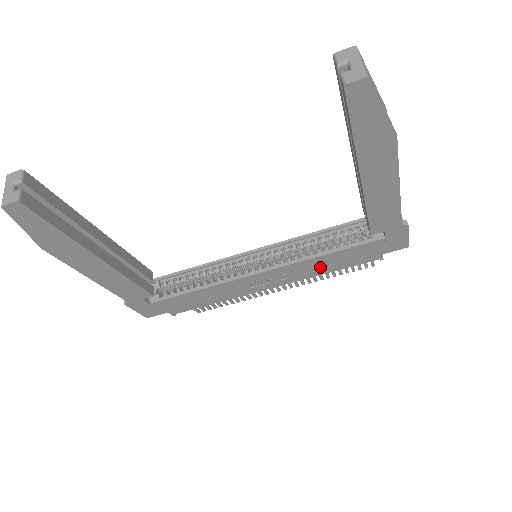
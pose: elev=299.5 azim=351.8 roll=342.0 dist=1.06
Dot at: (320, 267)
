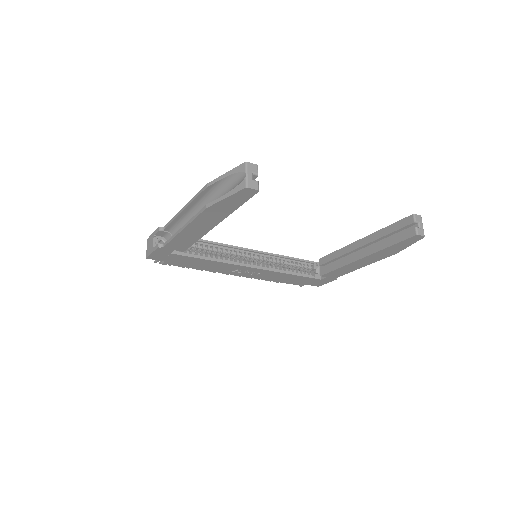
Dot at: (277, 278)
